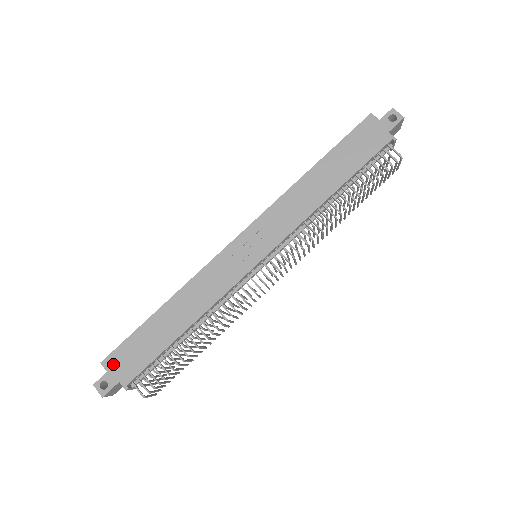
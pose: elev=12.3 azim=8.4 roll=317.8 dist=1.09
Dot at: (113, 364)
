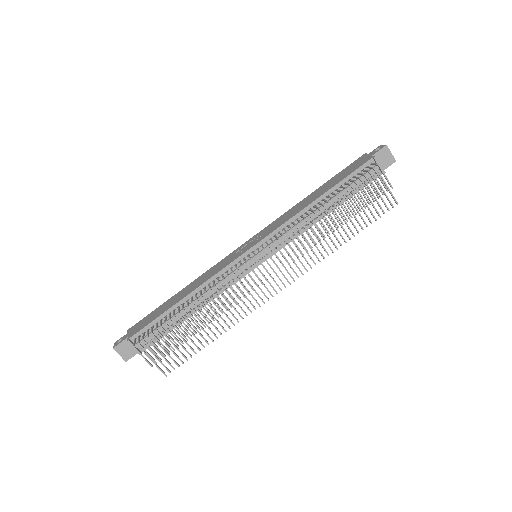
Dot at: (133, 329)
